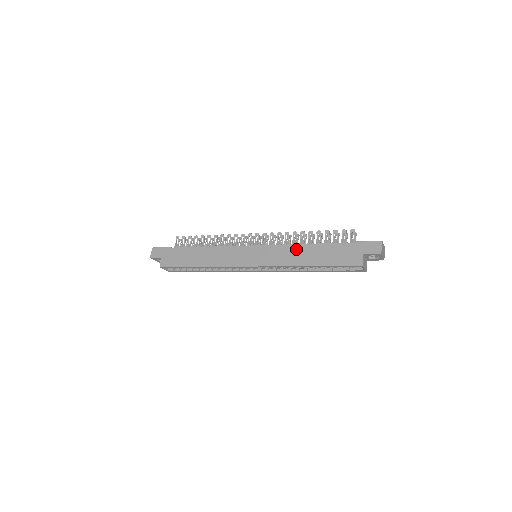
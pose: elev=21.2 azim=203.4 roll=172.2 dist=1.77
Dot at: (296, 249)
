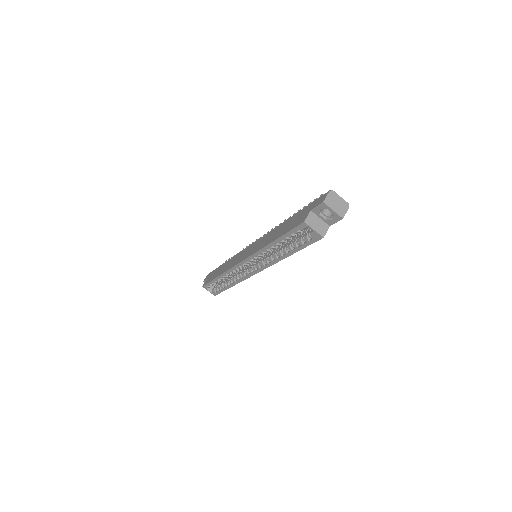
Dot at: (272, 232)
